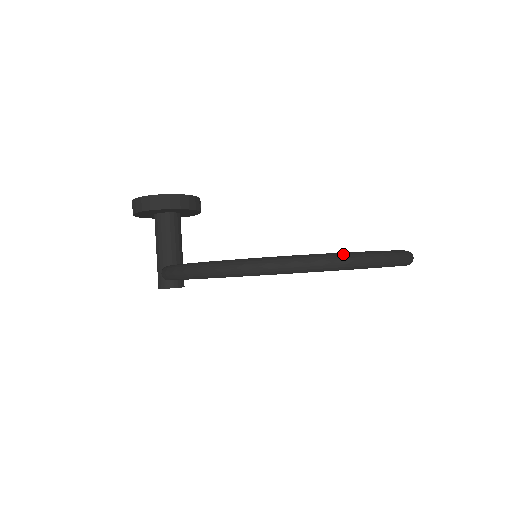
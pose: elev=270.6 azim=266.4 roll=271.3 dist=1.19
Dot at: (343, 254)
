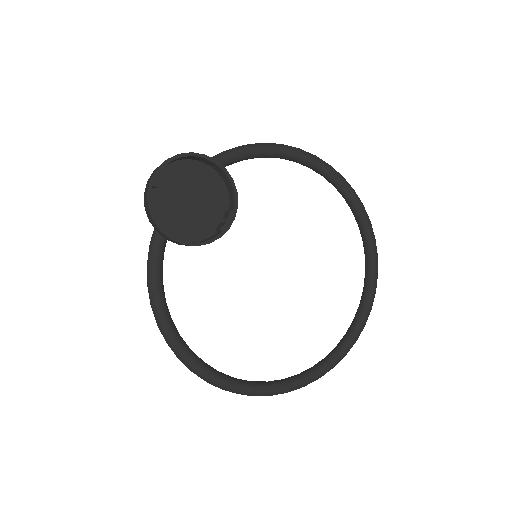
Dot at: (253, 395)
